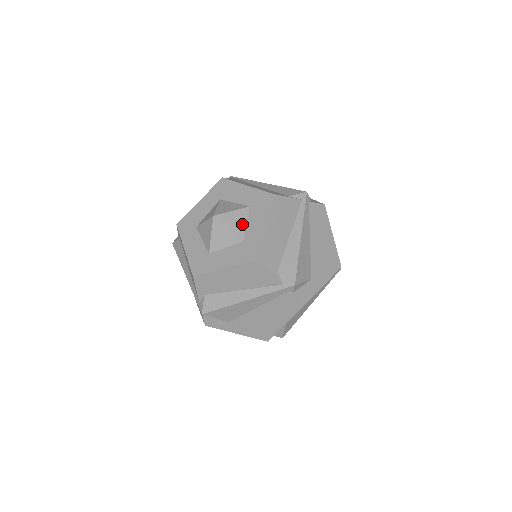
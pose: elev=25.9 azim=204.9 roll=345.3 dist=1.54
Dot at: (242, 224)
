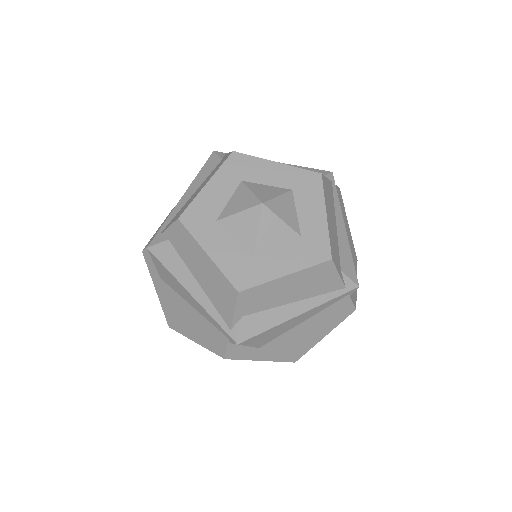
Dot at: (293, 213)
